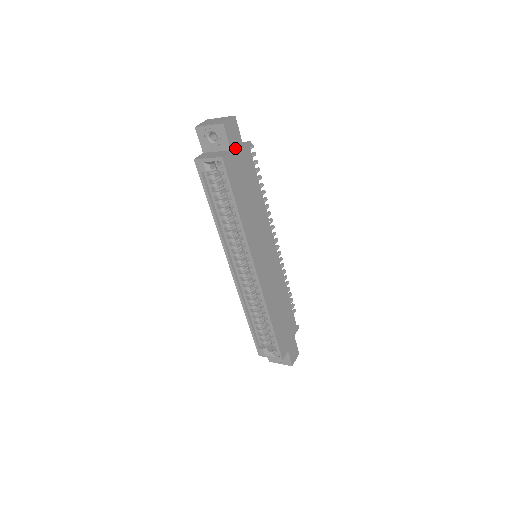
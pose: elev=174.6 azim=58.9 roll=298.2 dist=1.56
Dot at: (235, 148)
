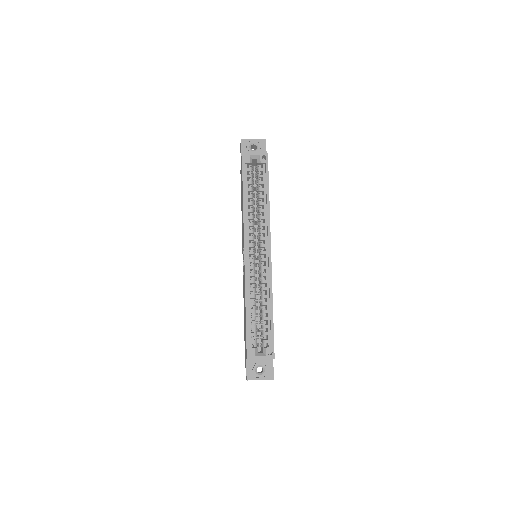
Dot at: occluded
